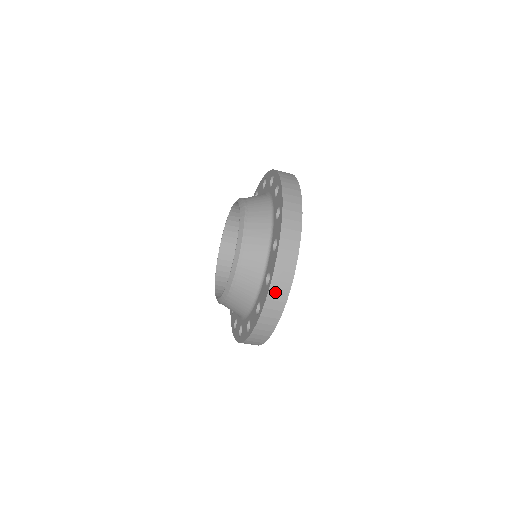
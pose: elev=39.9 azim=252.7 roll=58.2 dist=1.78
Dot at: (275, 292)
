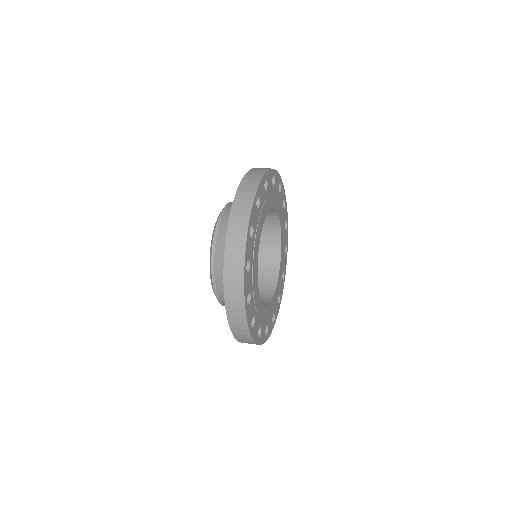
Dot at: occluded
